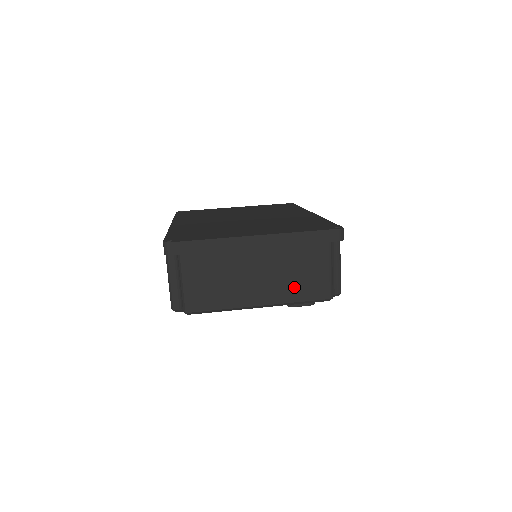
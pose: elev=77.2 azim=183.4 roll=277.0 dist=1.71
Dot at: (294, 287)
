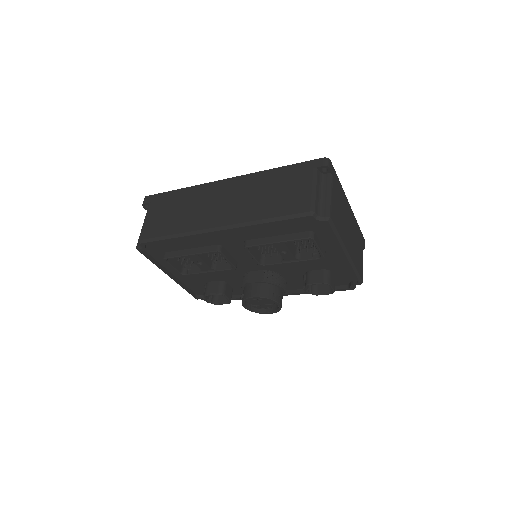
Dot at: (356, 257)
